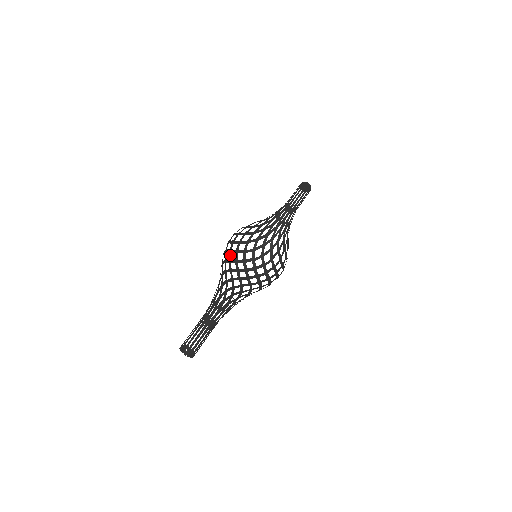
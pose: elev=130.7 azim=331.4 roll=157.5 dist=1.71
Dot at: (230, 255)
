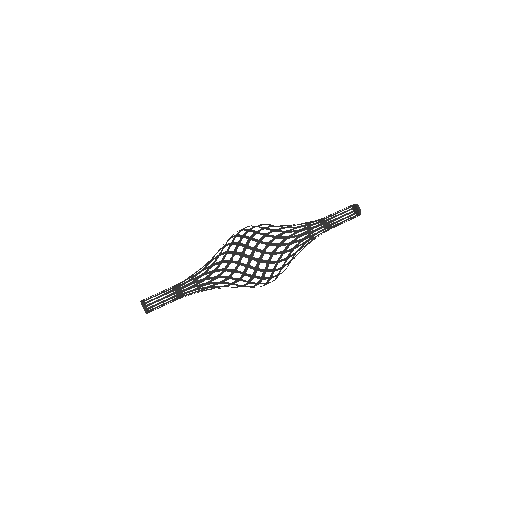
Dot at: occluded
